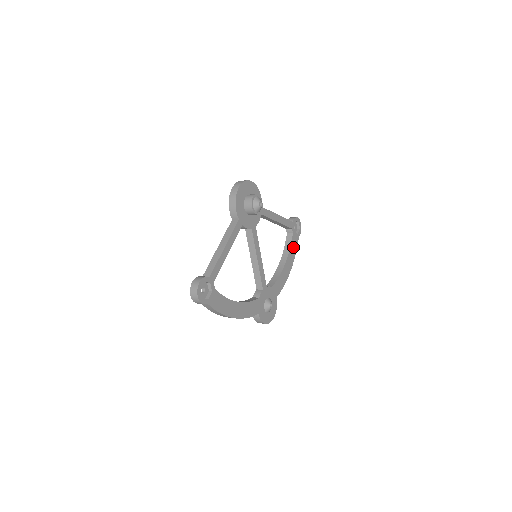
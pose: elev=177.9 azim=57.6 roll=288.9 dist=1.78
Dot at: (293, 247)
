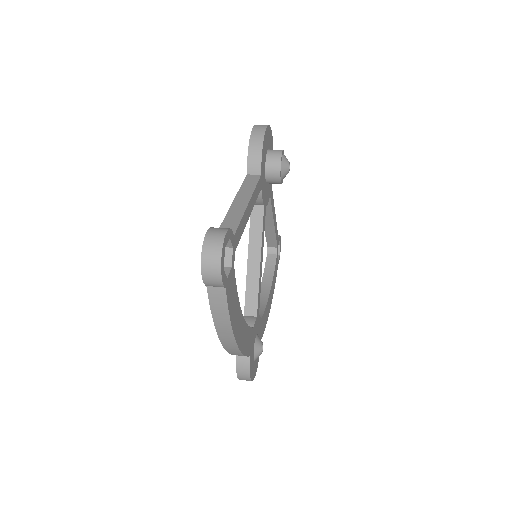
Dot at: (274, 275)
